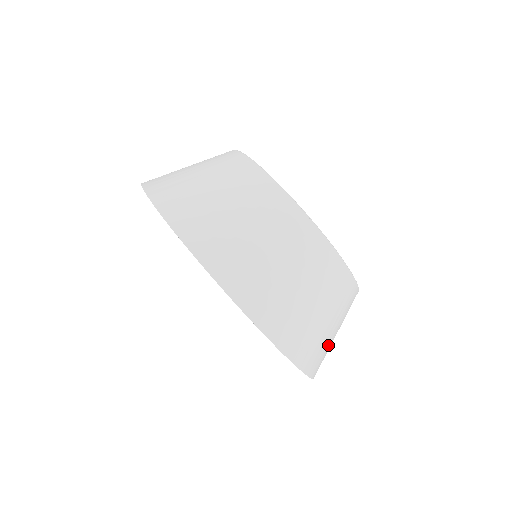
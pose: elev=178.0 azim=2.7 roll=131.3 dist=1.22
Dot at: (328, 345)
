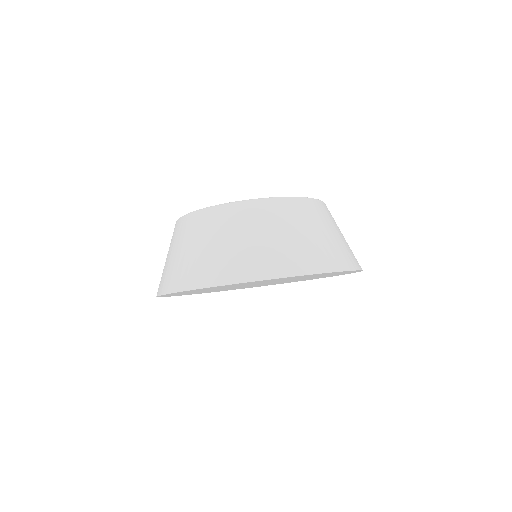
Dot at: (348, 246)
